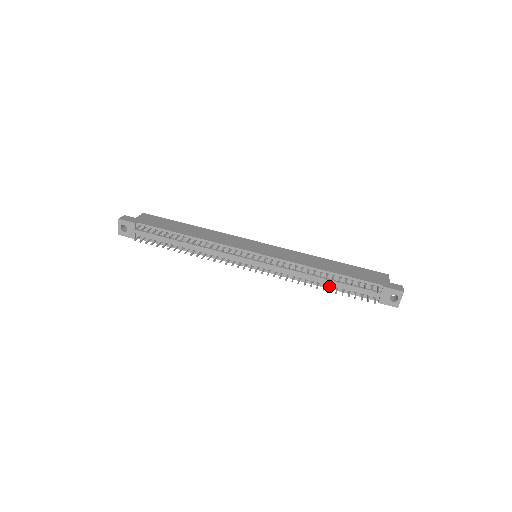
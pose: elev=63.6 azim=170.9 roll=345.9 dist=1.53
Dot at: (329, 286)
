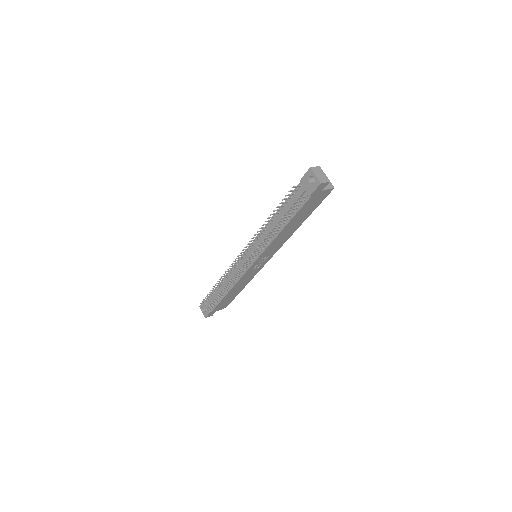
Dot at: (285, 224)
